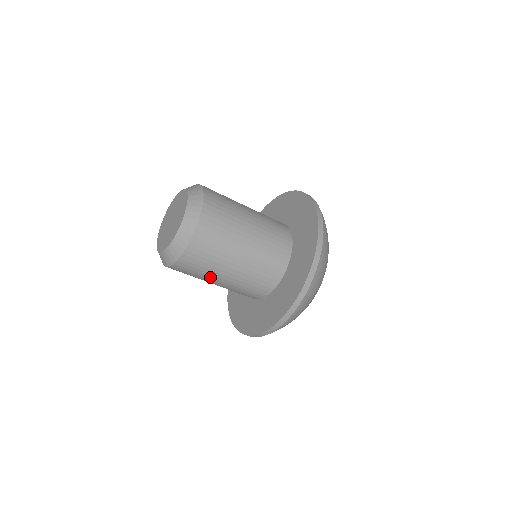
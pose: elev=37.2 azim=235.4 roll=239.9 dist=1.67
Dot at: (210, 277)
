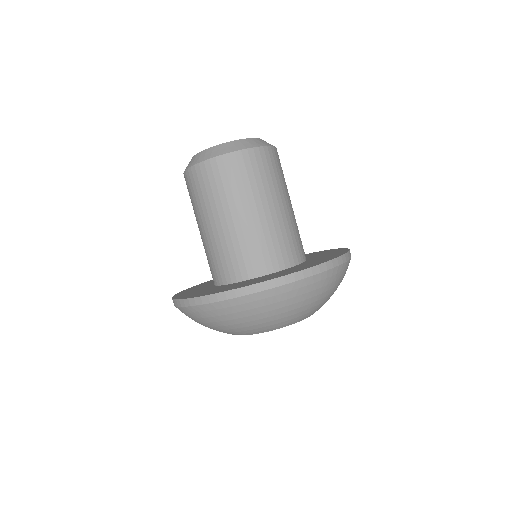
Dot at: (200, 213)
